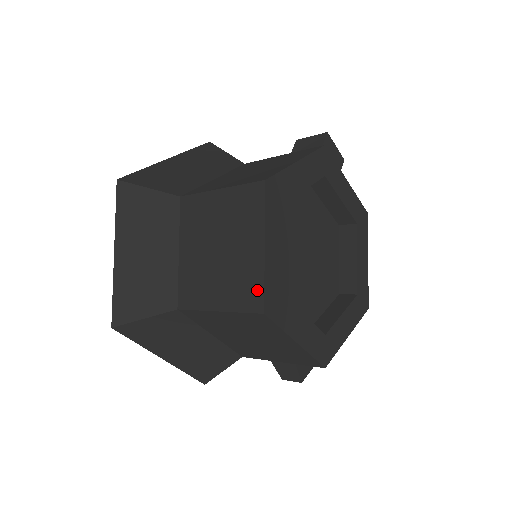
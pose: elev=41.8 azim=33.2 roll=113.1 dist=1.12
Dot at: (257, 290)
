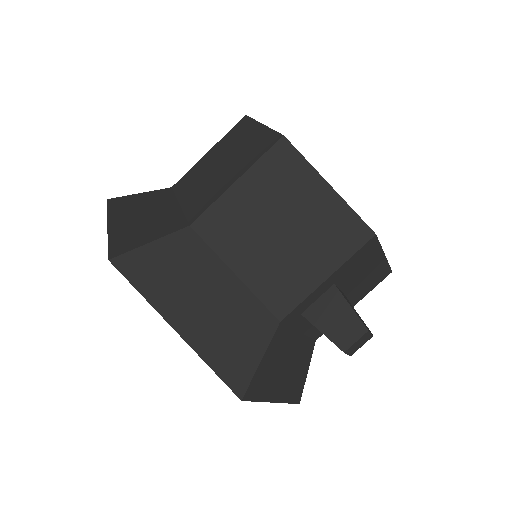
Dot at: (269, 137)
